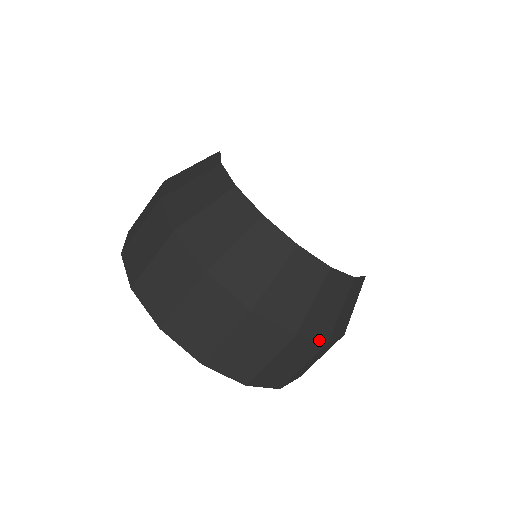
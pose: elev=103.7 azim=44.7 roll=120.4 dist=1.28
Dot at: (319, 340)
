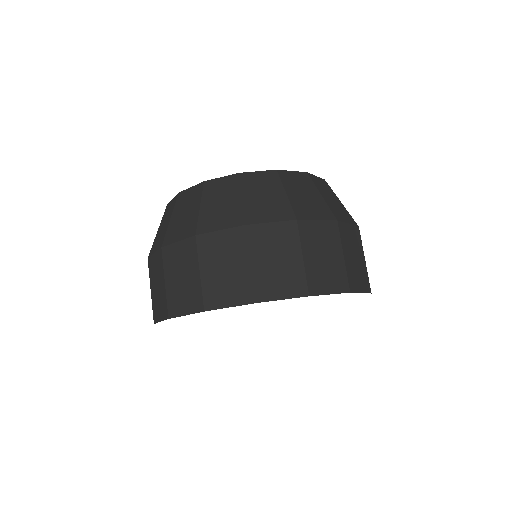
Dot at: (352, 224)
